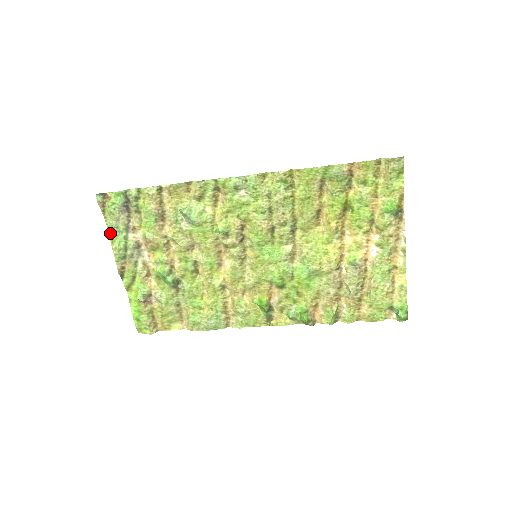
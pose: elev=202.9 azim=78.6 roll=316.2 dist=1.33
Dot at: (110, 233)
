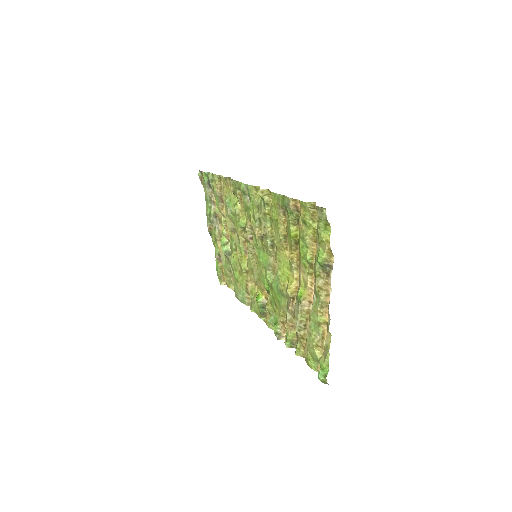
Dot at: (206, 201)
